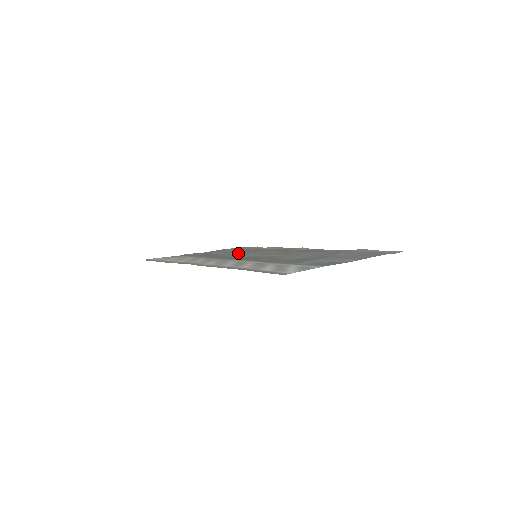
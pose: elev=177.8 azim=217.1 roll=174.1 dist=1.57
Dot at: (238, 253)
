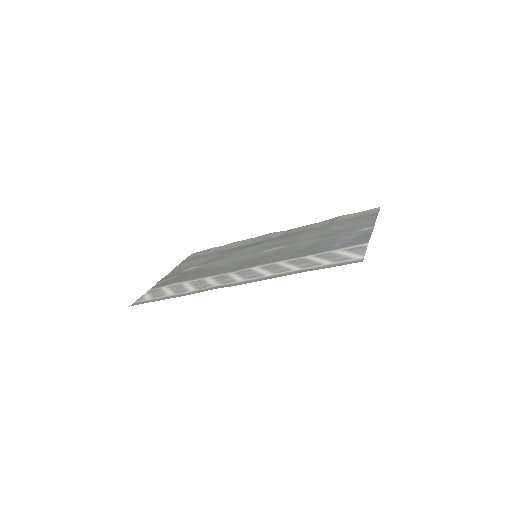
Dot at: (224, 260)
